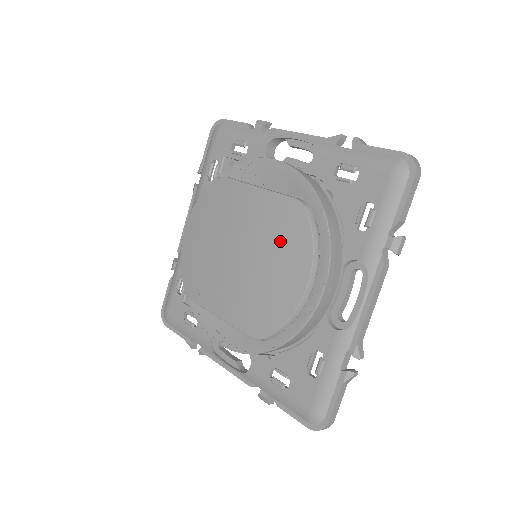
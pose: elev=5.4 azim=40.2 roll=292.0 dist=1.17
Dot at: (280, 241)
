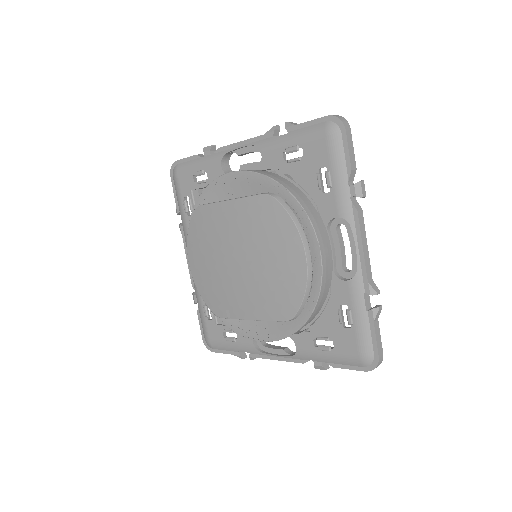
Dot at: (268, 233)
